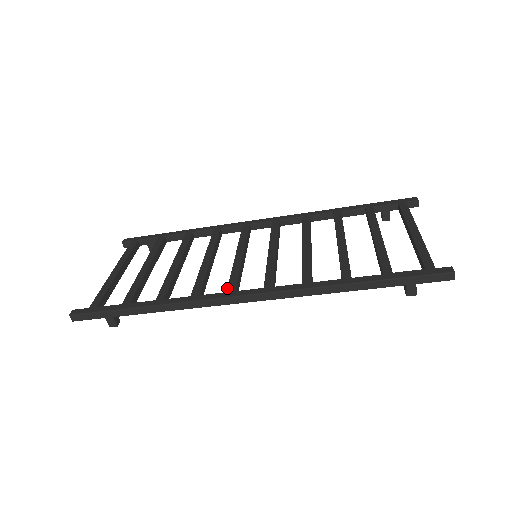
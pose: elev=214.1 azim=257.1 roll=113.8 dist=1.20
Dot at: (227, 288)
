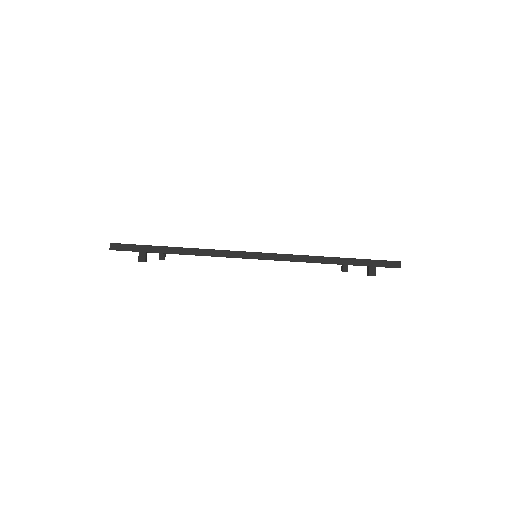
Dot at: occluded
